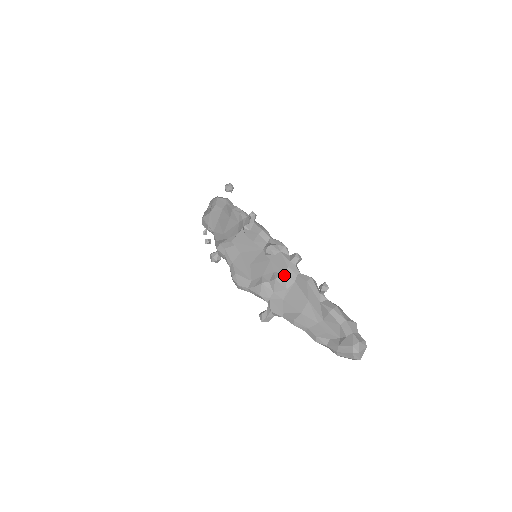
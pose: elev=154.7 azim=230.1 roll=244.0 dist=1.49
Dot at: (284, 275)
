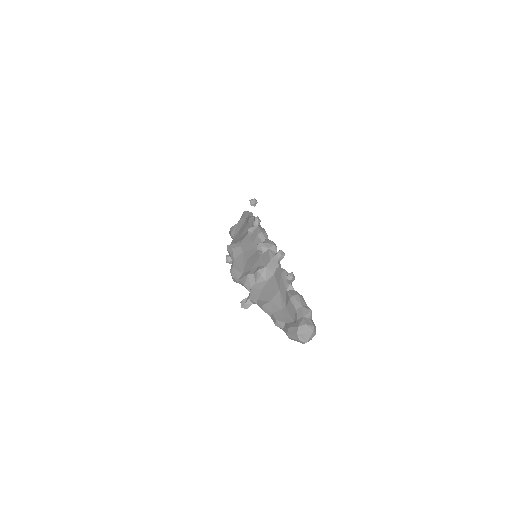
Dot at: (266, 268)
